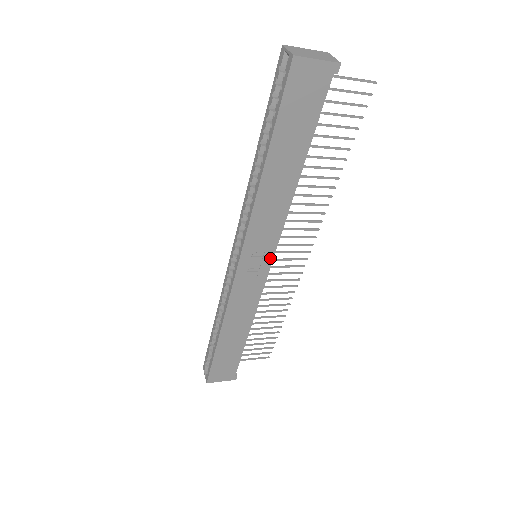
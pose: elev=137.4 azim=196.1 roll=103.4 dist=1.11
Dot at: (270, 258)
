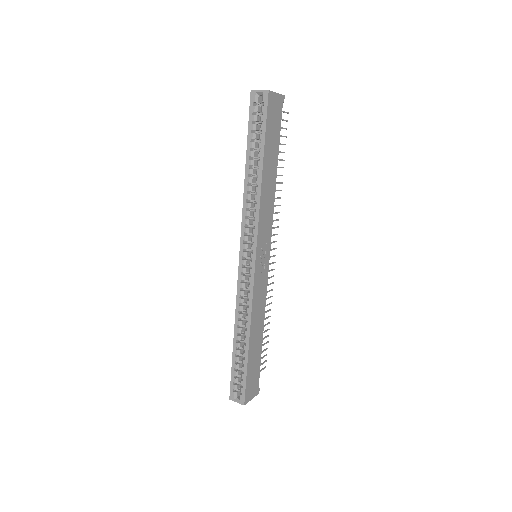
Dot at: (269, 251)
